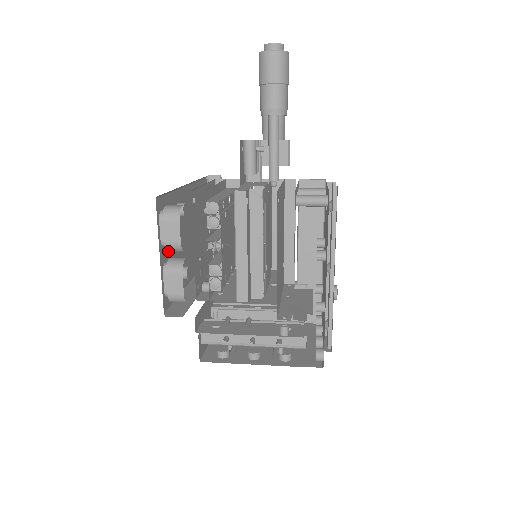
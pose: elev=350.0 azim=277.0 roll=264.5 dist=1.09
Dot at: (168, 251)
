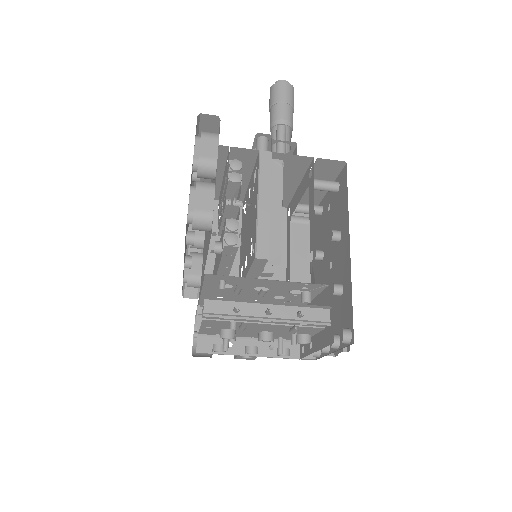
Dot at: occluded
